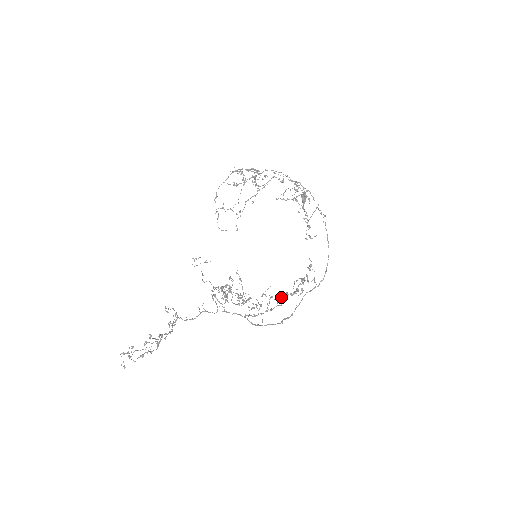
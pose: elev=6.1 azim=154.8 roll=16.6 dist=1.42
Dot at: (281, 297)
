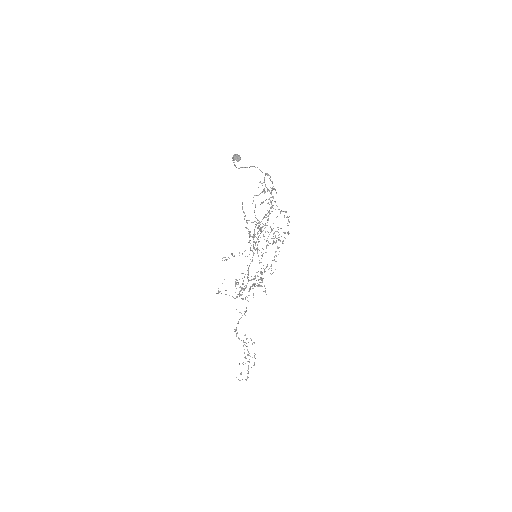
Dot at: occluded
